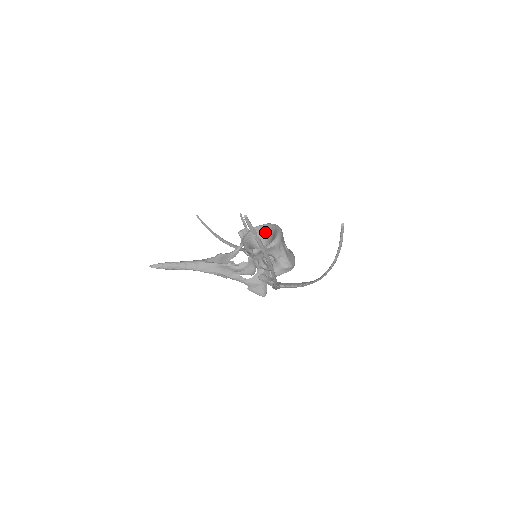
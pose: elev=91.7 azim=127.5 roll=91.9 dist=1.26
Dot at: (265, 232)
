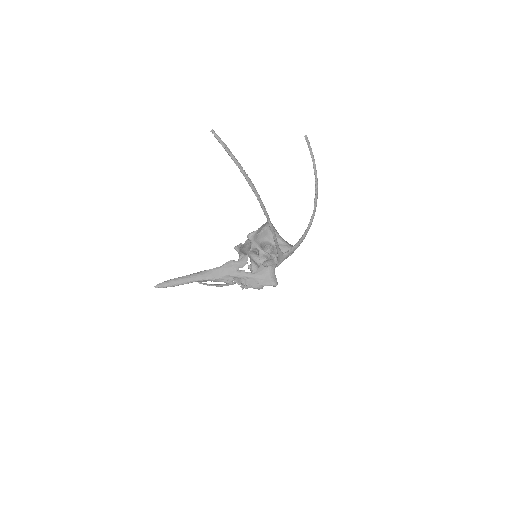
Dot at: occluded
